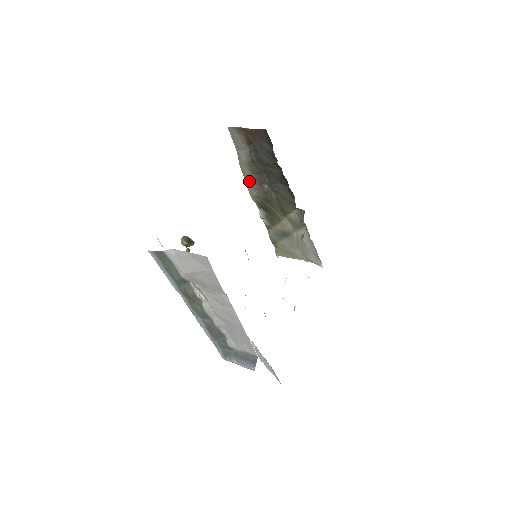
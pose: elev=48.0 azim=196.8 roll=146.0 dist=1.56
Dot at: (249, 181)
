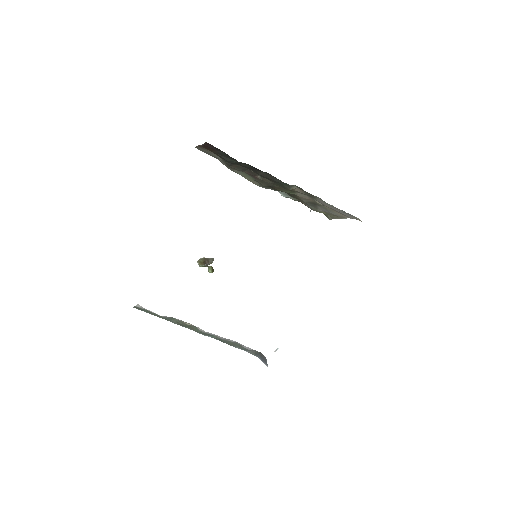
Dot at: (246, 177)
